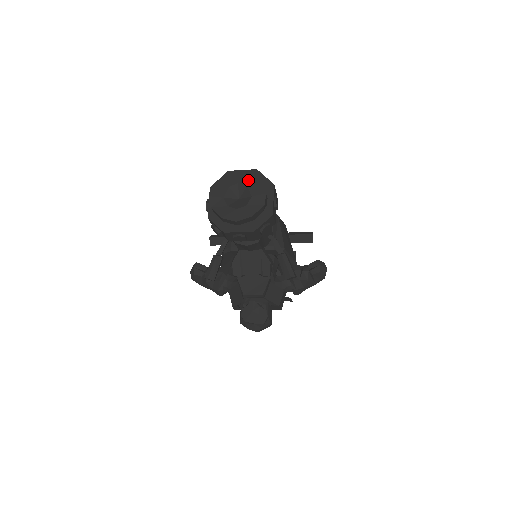
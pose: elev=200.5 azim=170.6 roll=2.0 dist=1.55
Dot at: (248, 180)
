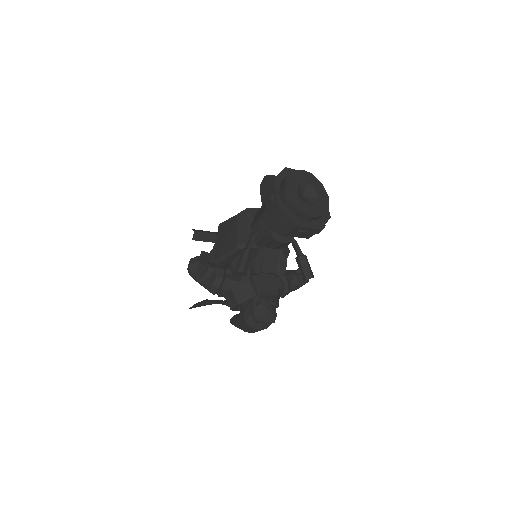
Dot at: (313, 181)
